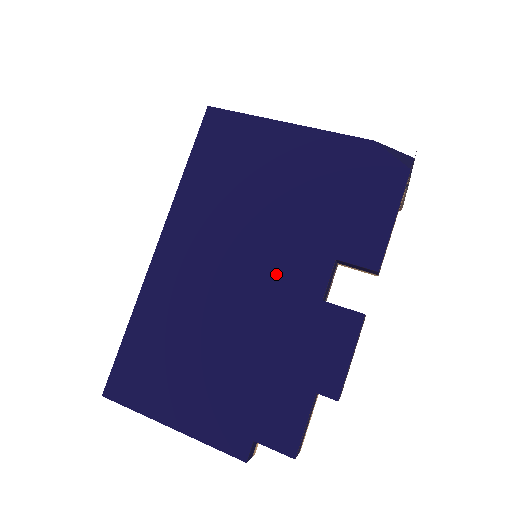
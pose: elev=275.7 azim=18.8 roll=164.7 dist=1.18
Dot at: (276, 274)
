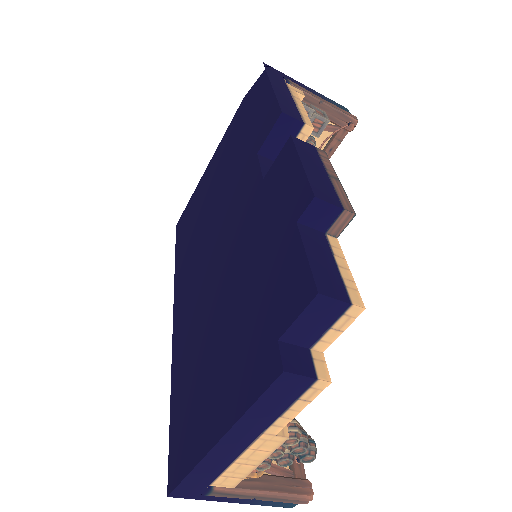
Dot at: (233, 219)
